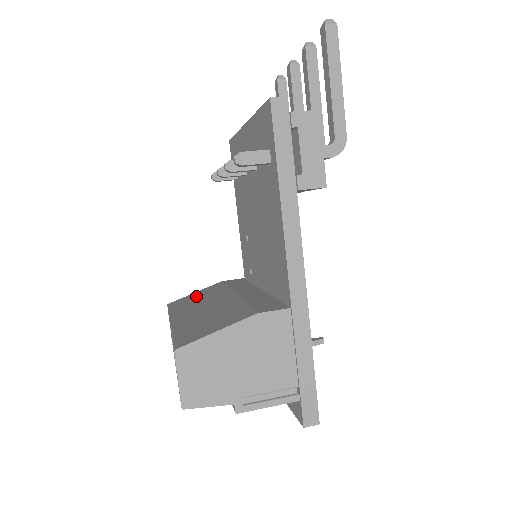
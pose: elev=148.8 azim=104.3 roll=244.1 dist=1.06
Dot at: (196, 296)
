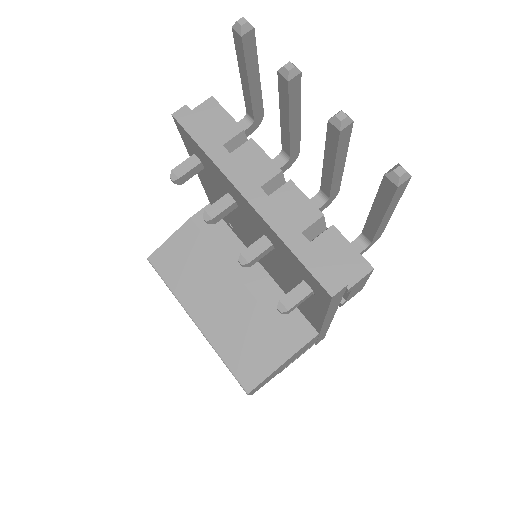
Dot at: (181, 256)
